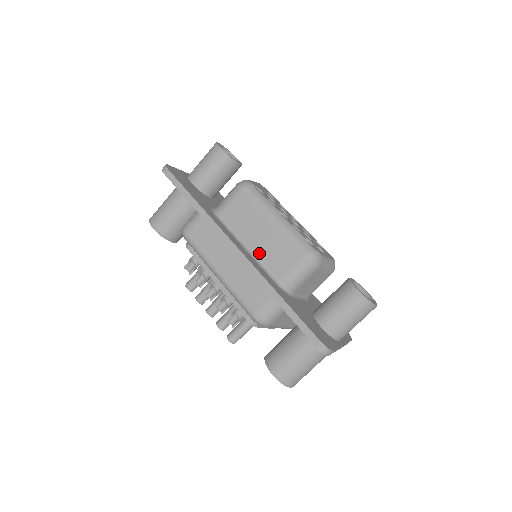
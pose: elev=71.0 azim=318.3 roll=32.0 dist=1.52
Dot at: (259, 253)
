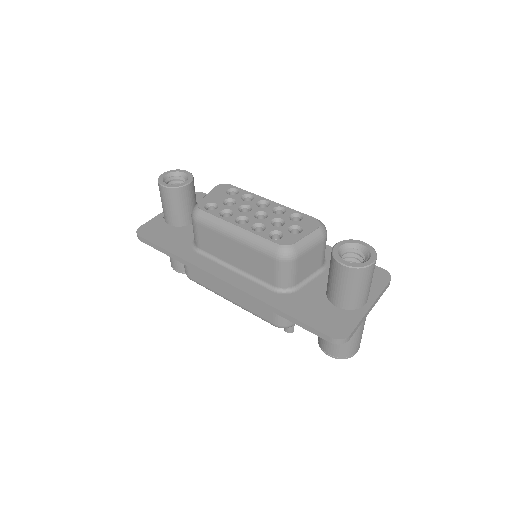
Dot at: (245, 269)
